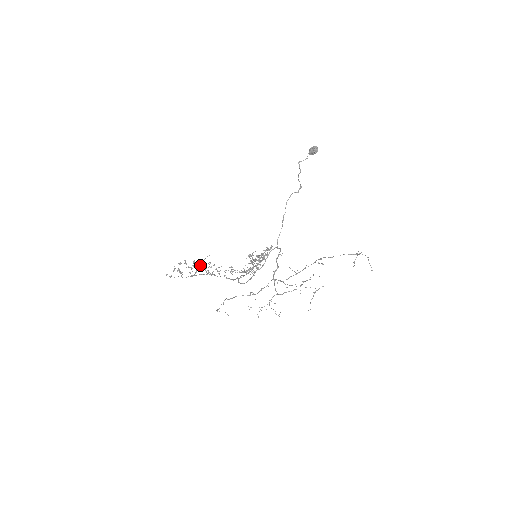
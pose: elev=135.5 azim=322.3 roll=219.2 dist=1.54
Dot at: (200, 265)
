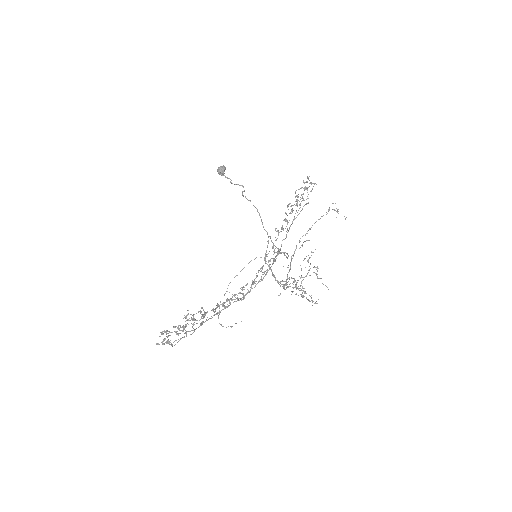
Dot at: (193, 317)
